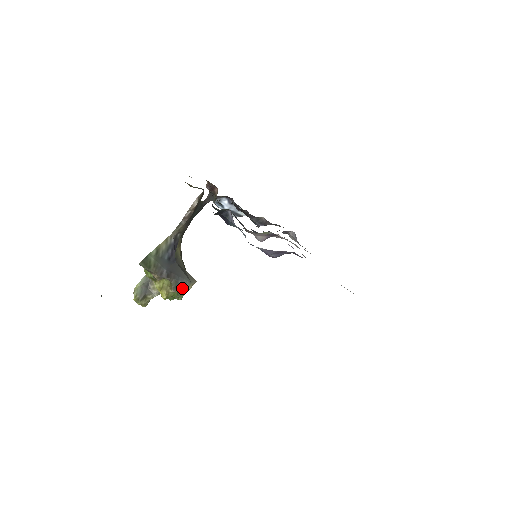
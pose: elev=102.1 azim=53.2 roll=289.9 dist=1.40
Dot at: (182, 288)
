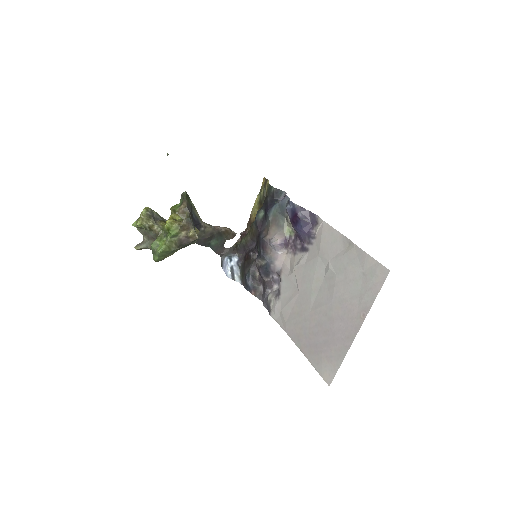
Dot at: (173, 245)
